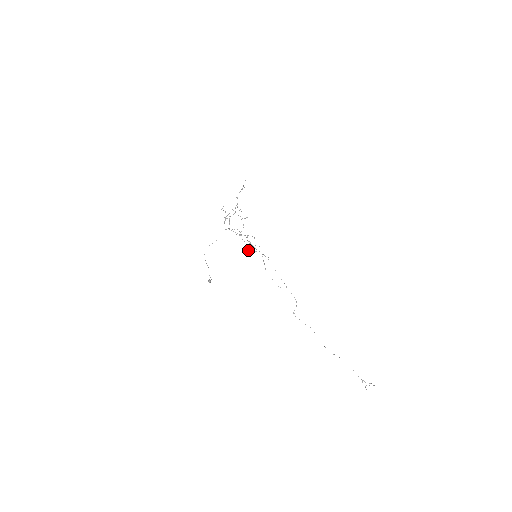
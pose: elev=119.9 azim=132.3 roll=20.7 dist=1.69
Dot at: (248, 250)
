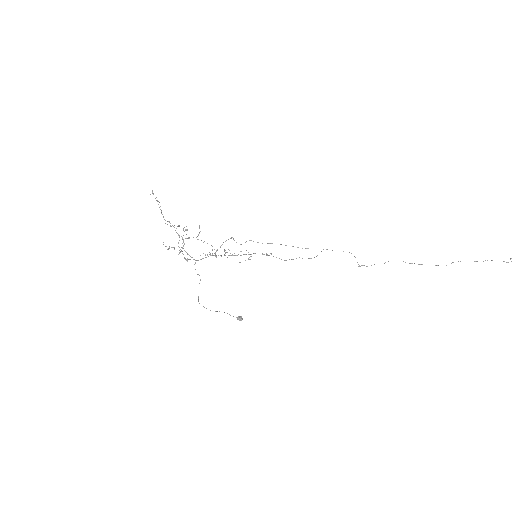
Dot at: occluded
